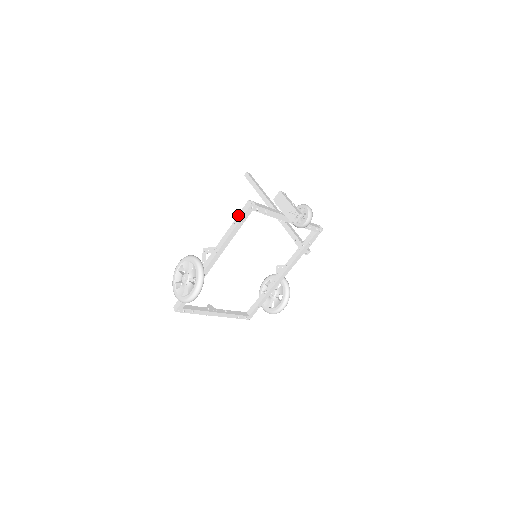
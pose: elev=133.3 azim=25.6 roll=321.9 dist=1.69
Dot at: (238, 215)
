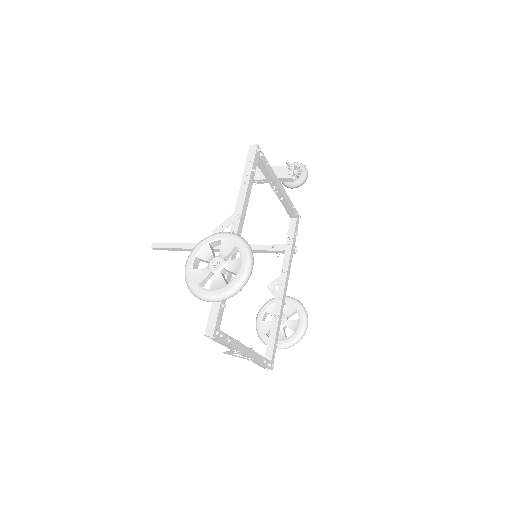
Dot at: (245, 165)
